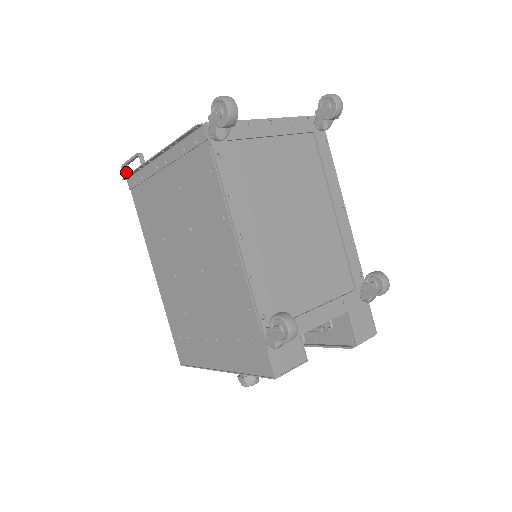
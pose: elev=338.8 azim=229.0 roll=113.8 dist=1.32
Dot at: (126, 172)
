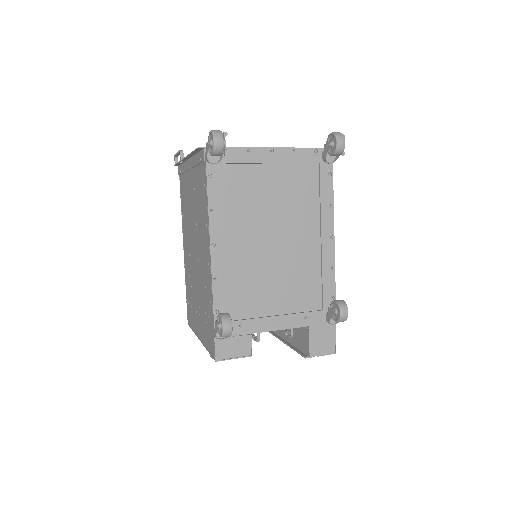
Dot at: (177, 161)
